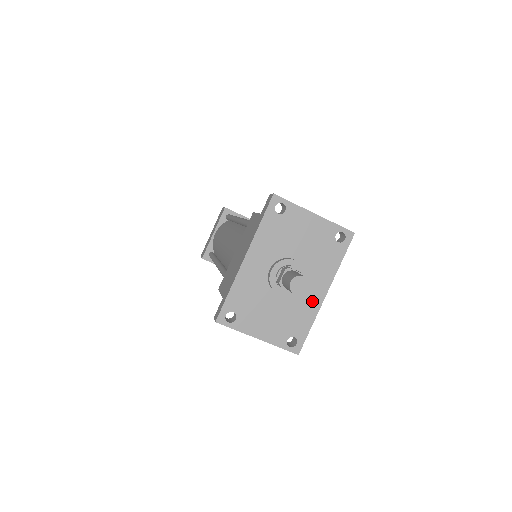
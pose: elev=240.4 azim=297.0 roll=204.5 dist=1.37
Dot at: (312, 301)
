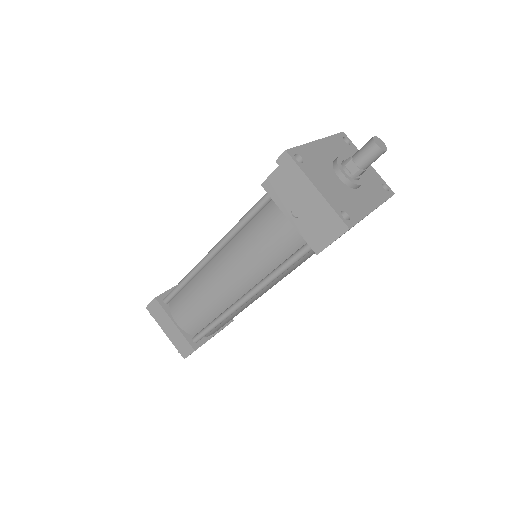
Dot at: (364, 204)
